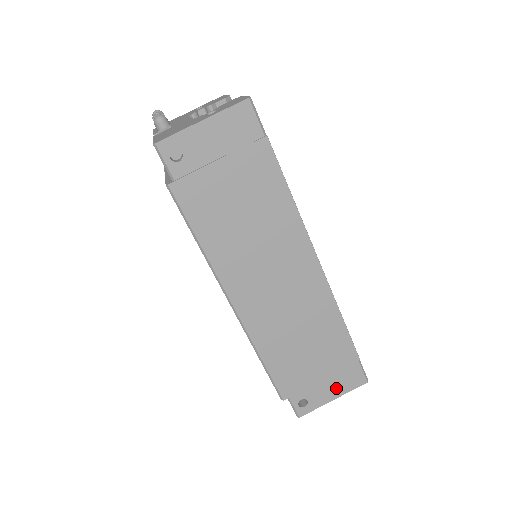
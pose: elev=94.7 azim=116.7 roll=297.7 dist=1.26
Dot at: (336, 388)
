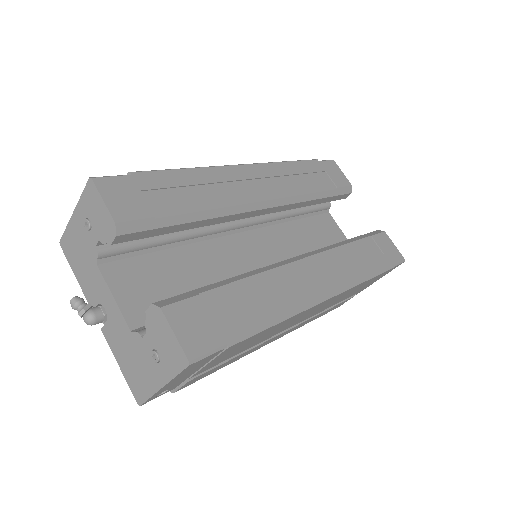
Dot at: occluded
